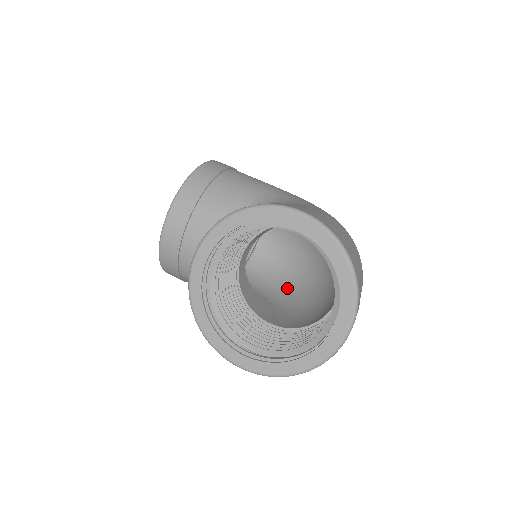
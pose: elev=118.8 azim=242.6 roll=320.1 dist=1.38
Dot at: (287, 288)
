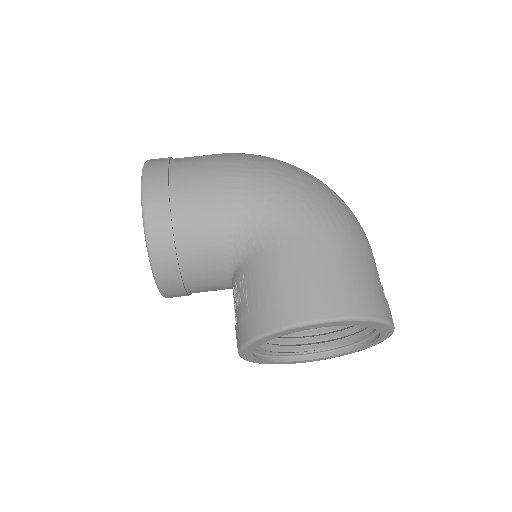
Dot at: occluded
